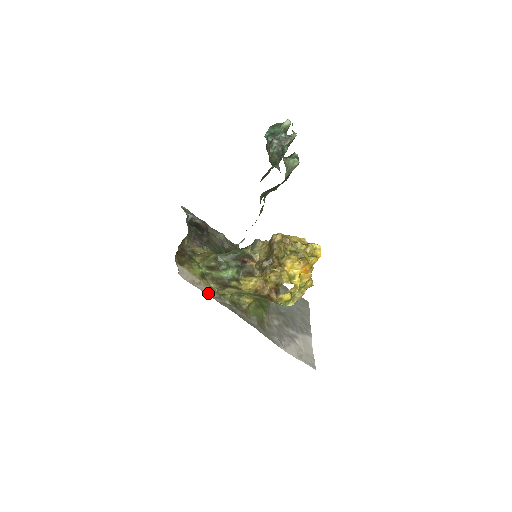
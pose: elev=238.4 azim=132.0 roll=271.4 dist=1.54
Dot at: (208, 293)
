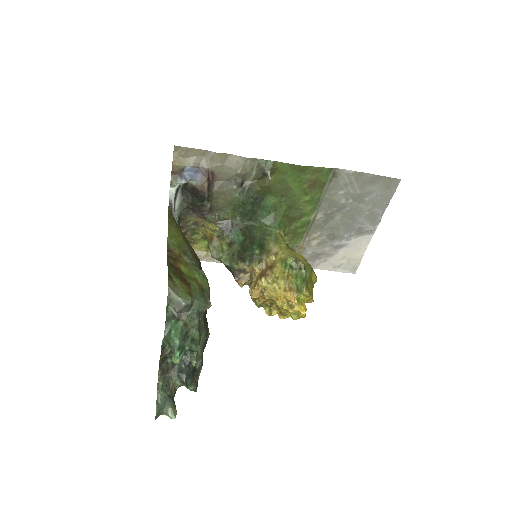
Dot at: (217, 261)
